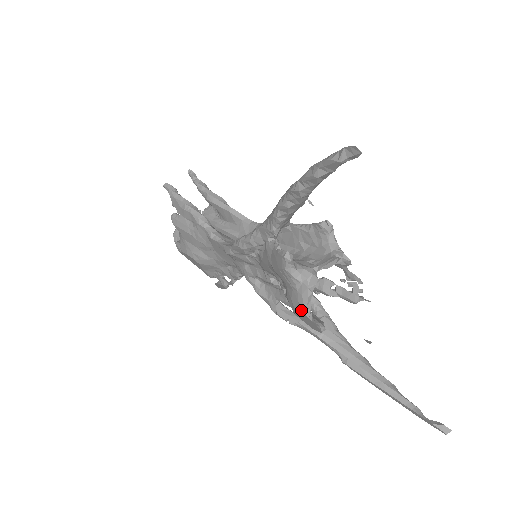
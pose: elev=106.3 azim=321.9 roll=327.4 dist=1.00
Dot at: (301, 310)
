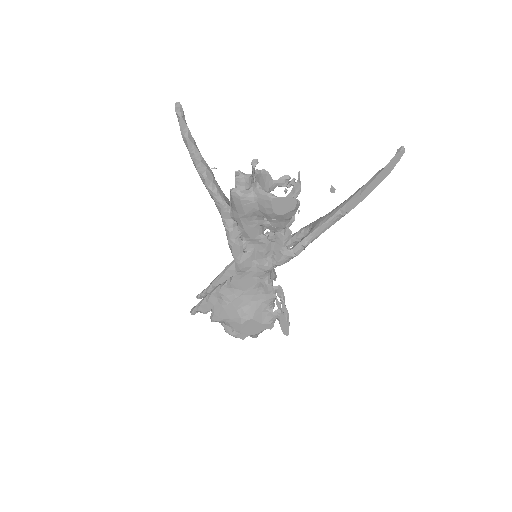
Dot at: (270, 200)
